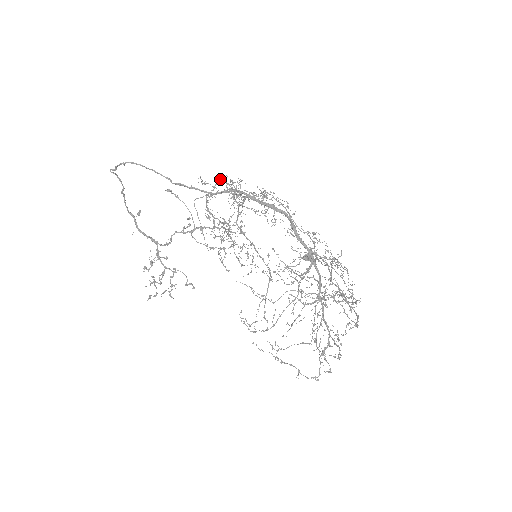
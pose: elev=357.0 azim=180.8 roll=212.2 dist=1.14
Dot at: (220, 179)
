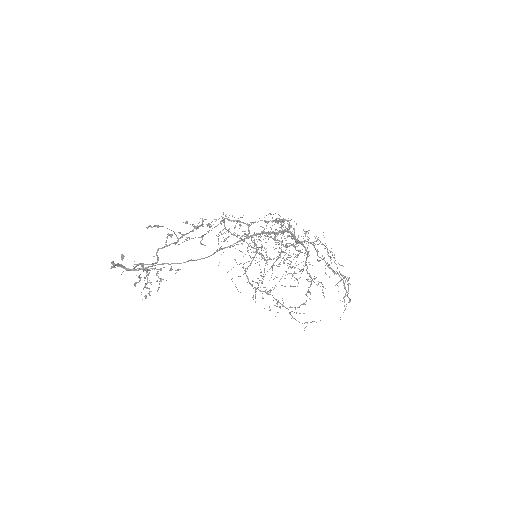
Dot at: occluded
